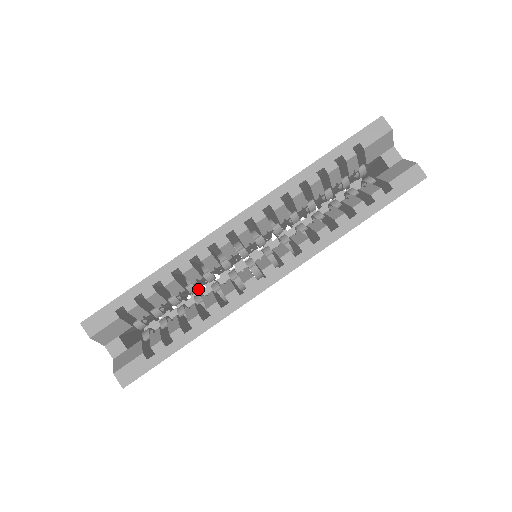
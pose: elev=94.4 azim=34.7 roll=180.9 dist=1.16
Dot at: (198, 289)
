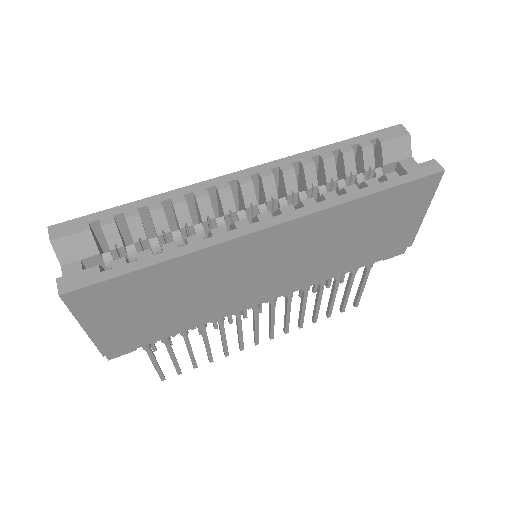
Dot at: occluded
